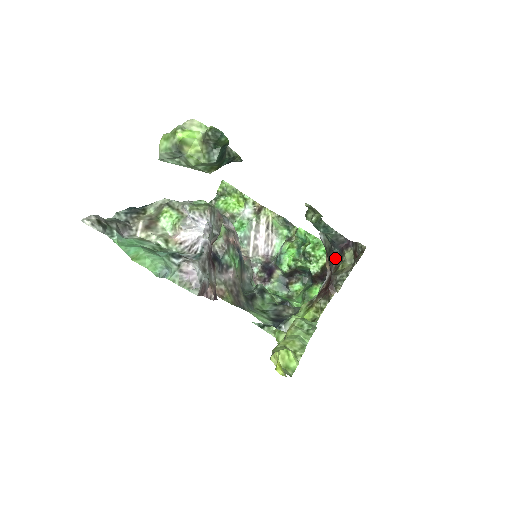
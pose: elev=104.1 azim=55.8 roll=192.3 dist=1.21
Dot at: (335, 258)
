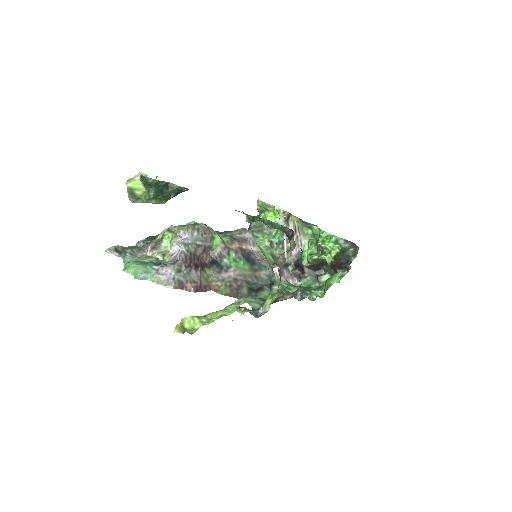
Dot at: occluded
